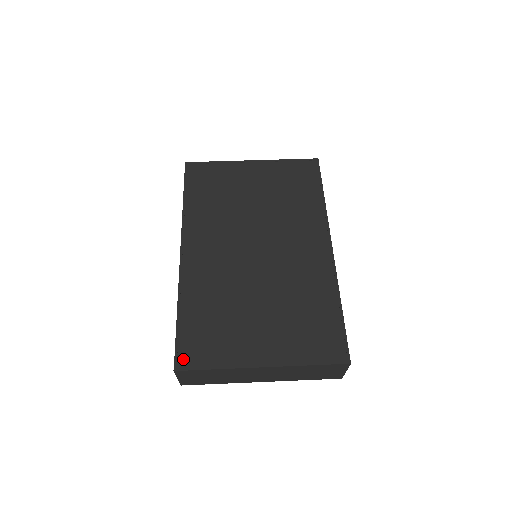
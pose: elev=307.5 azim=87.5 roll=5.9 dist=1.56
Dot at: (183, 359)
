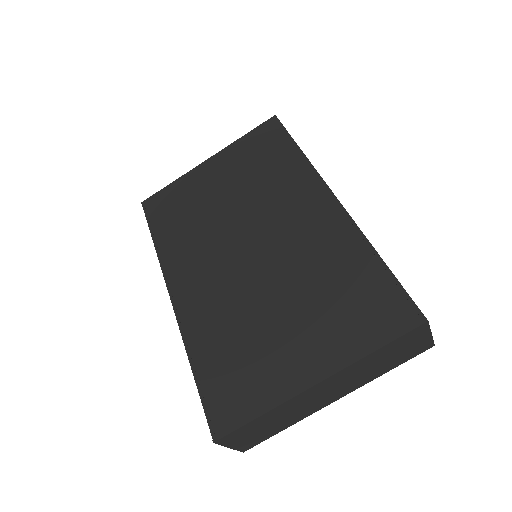
Dot at: (219, 422)
